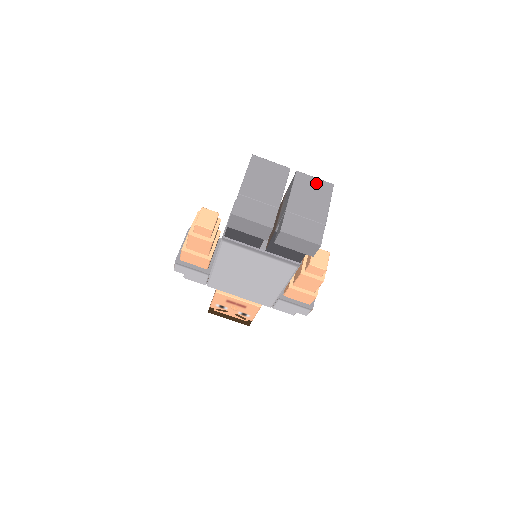
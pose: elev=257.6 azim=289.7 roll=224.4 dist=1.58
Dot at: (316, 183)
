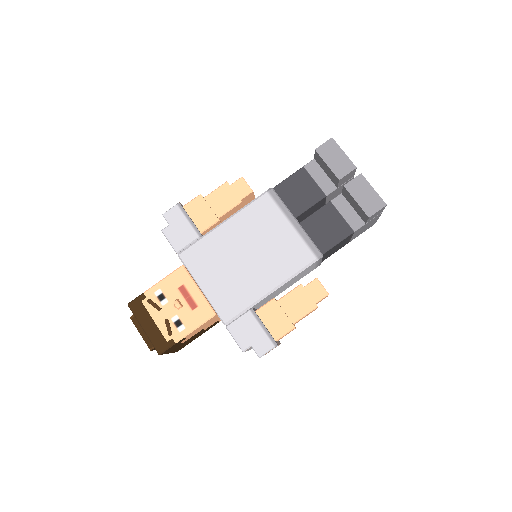
Dot at: occluded
